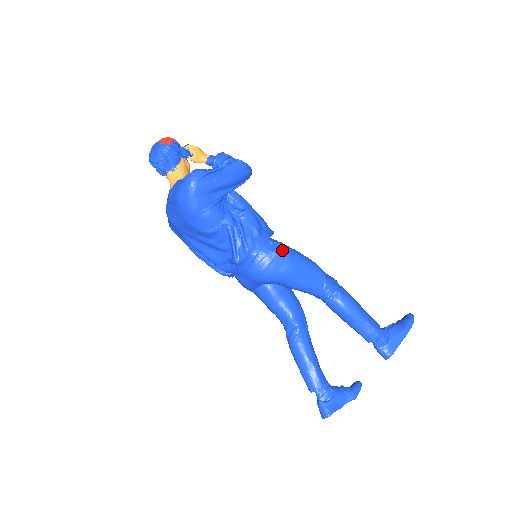
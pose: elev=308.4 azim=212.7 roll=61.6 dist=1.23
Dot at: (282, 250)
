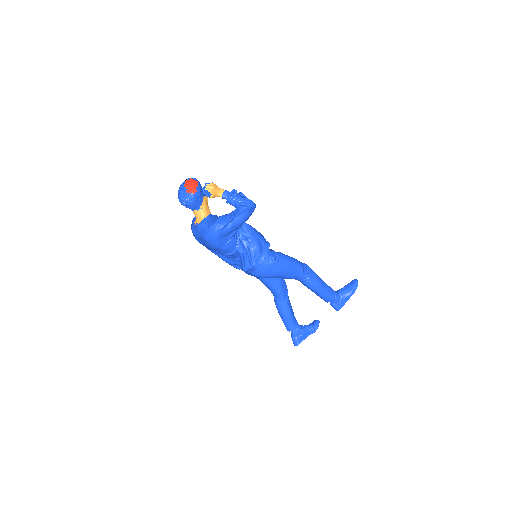
Dot at: (275, 261)
